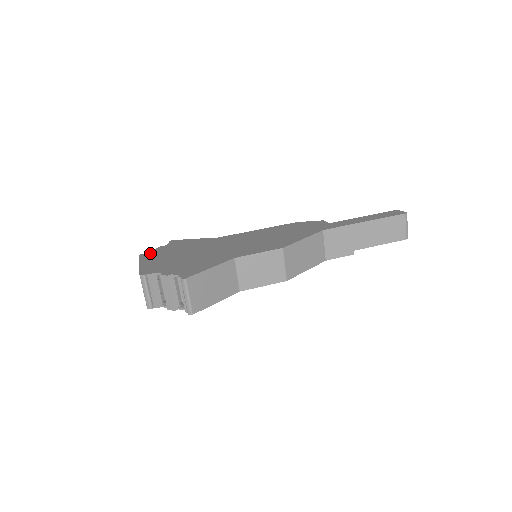
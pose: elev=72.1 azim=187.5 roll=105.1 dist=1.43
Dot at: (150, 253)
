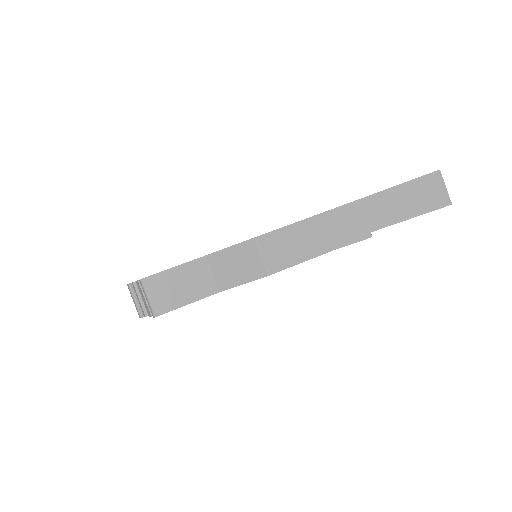
Dot at: occluded
